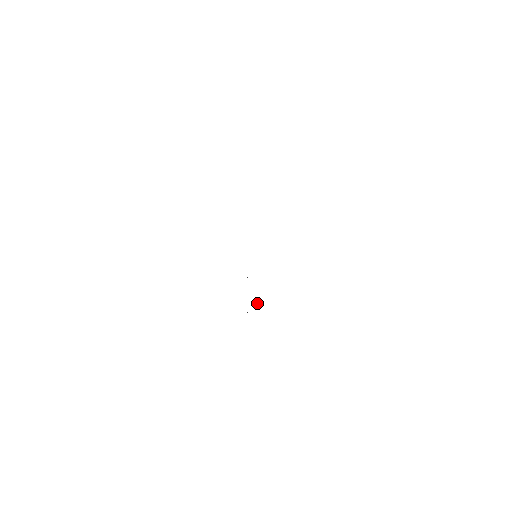
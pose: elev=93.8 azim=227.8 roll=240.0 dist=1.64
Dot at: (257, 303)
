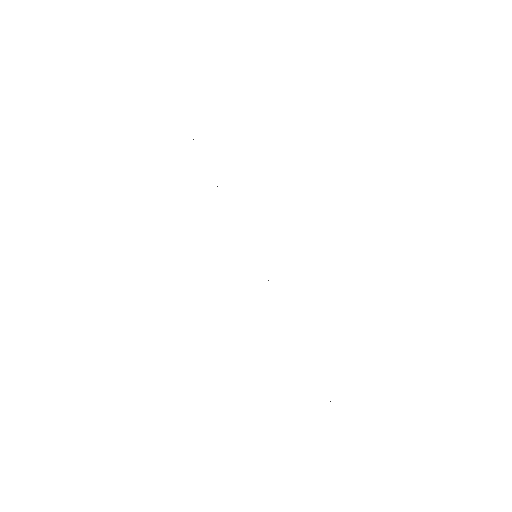
Dot at: occluded
